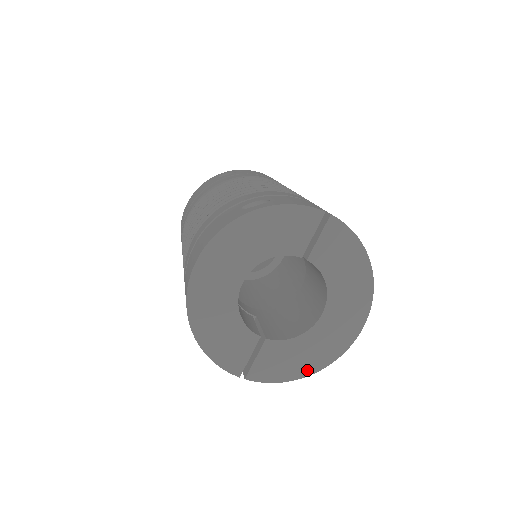
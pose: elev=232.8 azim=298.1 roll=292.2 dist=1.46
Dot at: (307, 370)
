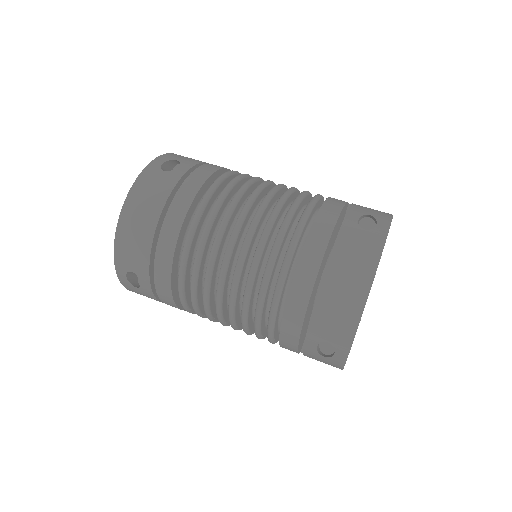
Dot at: occluded
